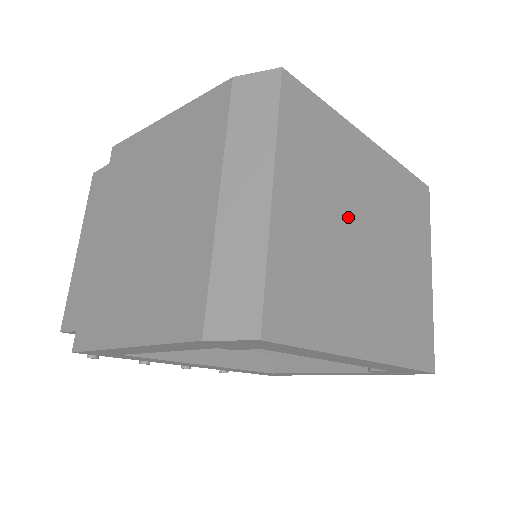
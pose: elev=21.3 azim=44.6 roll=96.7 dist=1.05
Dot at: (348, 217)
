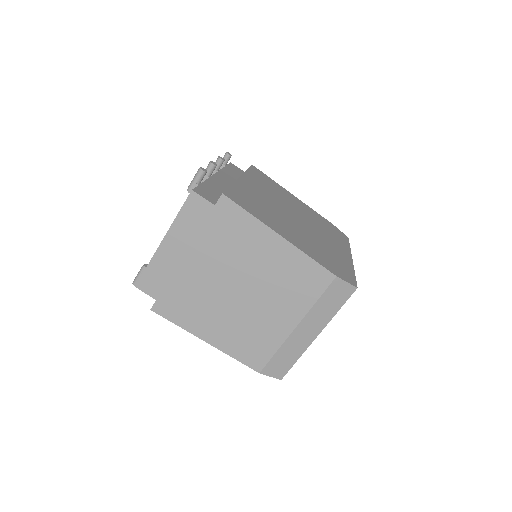
Dot at: occluded
